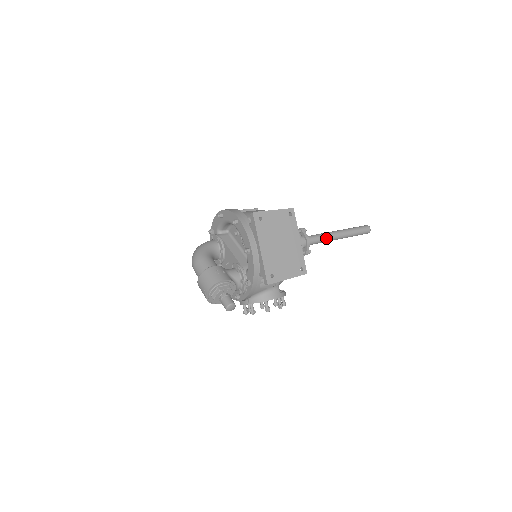
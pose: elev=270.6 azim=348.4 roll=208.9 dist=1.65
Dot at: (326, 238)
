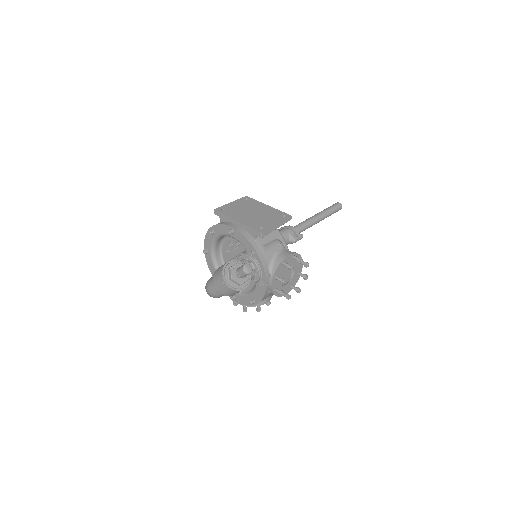
Dot at: (307, 222)
